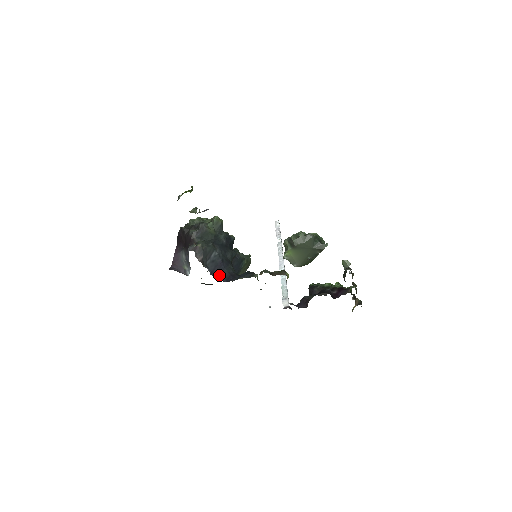
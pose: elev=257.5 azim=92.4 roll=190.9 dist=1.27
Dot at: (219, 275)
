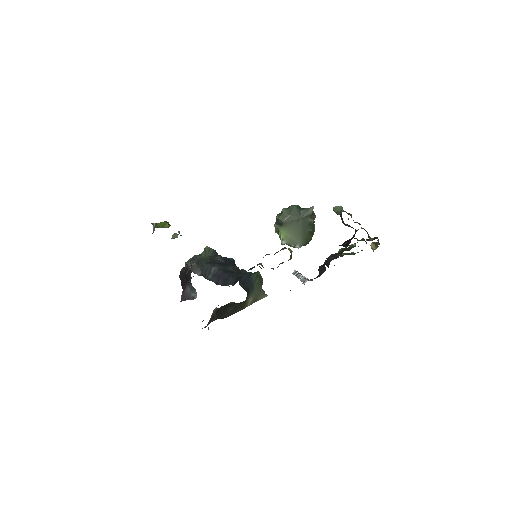
Dot at: (225, 283)
